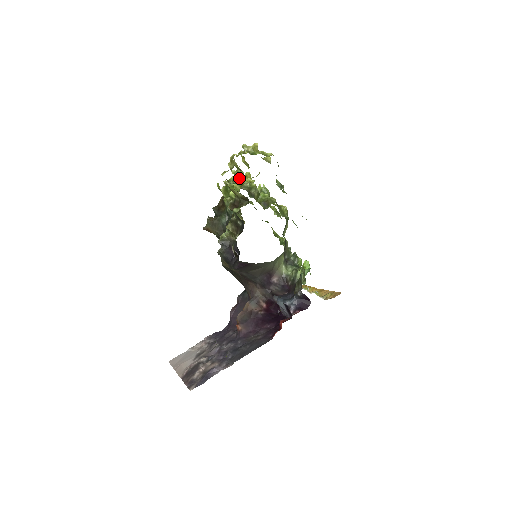
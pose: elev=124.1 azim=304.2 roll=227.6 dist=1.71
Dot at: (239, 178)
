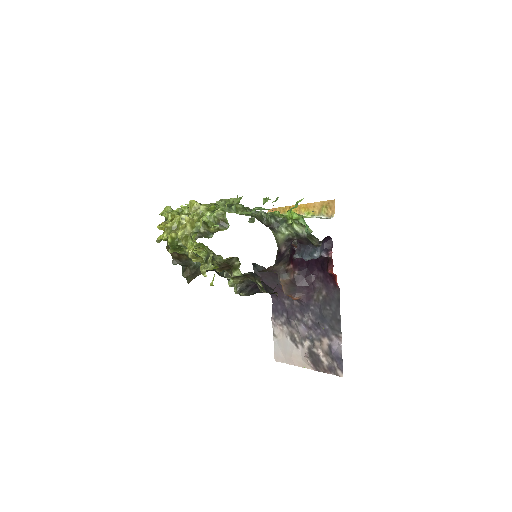
Dot at: occluded
